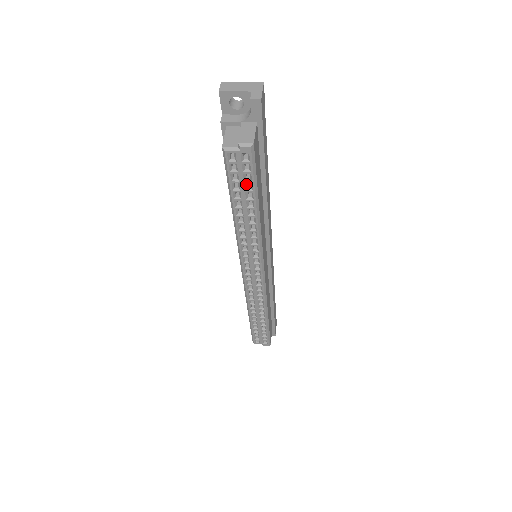
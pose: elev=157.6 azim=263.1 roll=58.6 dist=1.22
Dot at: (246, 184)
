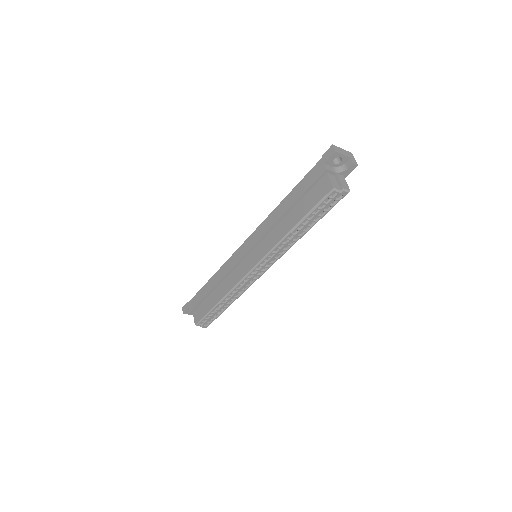
Dot at: (322, 212)
